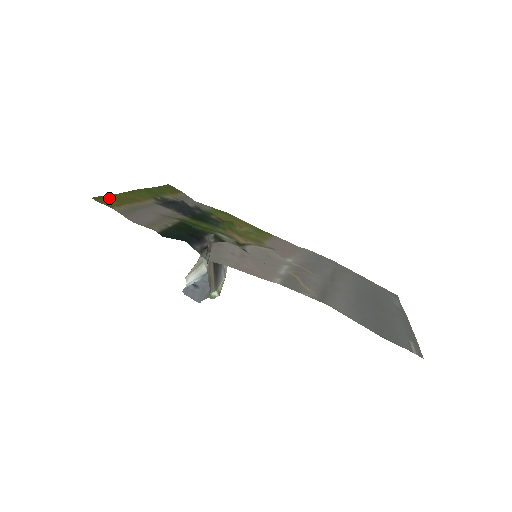
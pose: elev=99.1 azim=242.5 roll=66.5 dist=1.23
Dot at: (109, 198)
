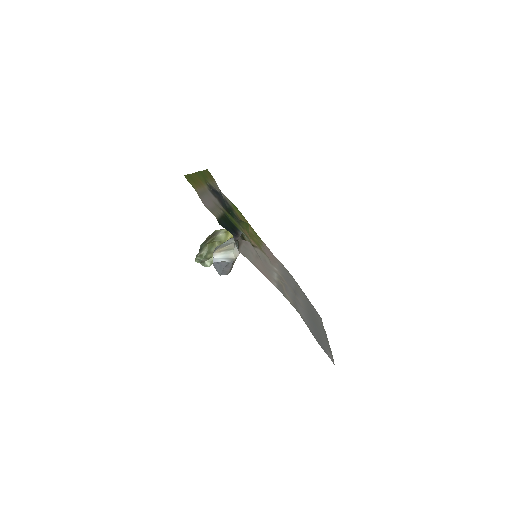
Dot at: (190, 178)
